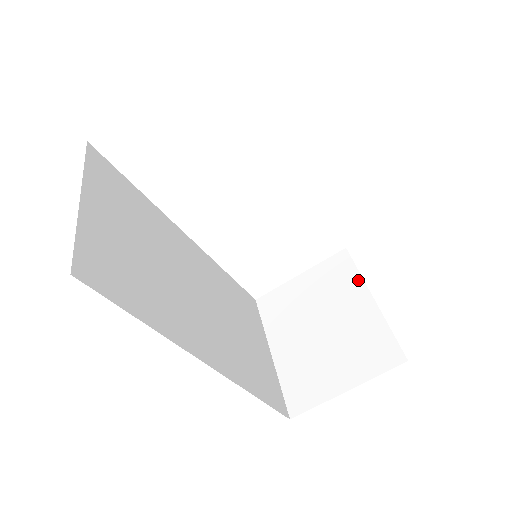
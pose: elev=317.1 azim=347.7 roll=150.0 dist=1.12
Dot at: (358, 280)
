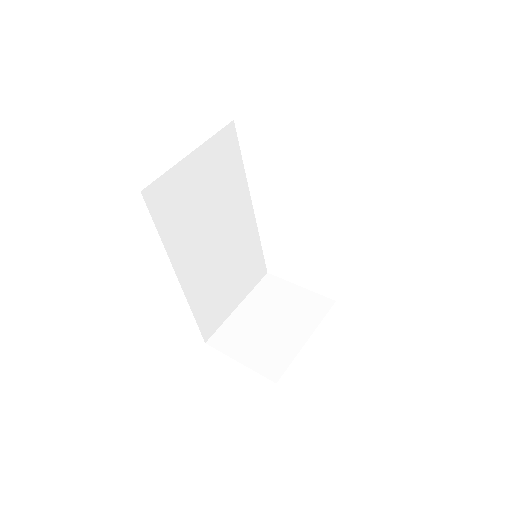
Dot at: (315, 323)
